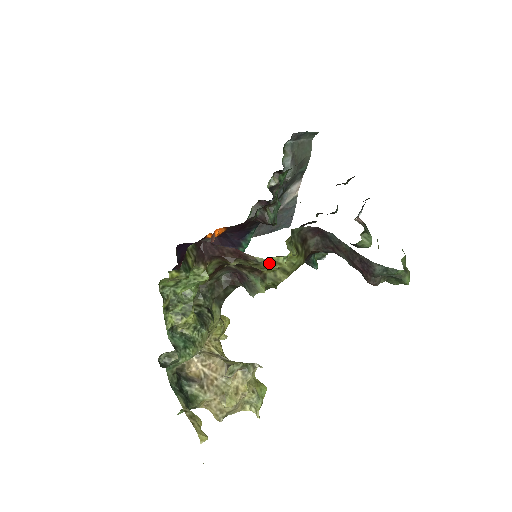
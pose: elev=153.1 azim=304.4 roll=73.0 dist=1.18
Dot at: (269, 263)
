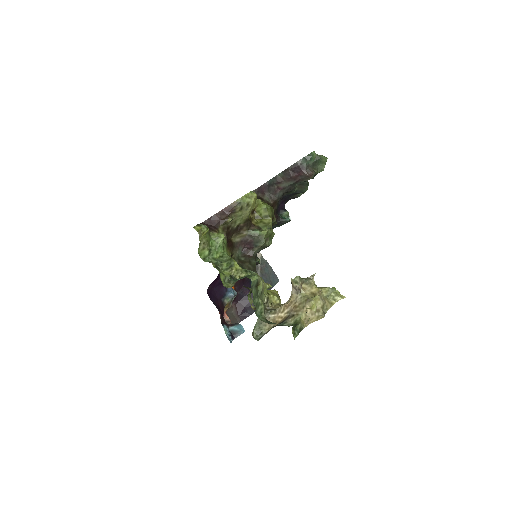
Dot at: (246, 201)
